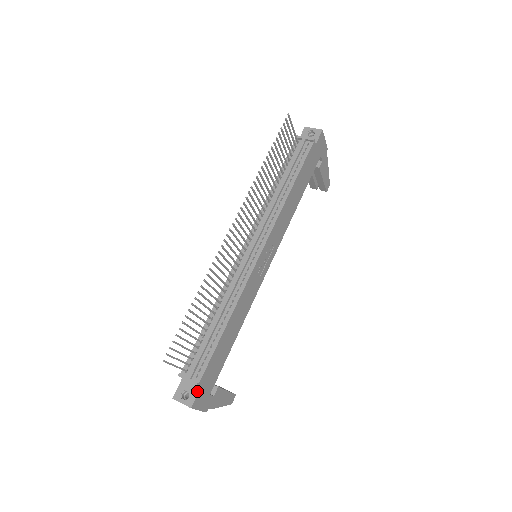
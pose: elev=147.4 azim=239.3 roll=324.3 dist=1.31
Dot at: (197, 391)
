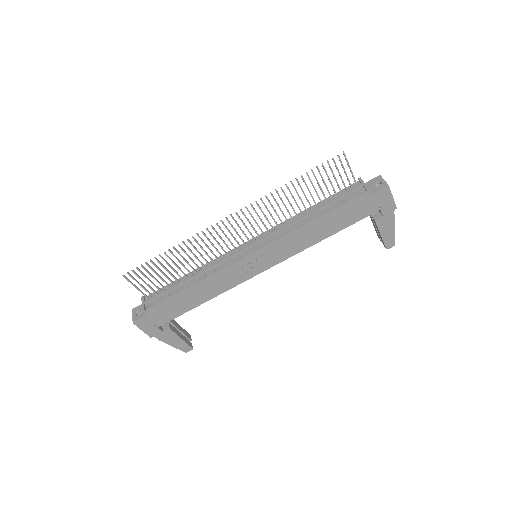
Dot at: (144, 316)
